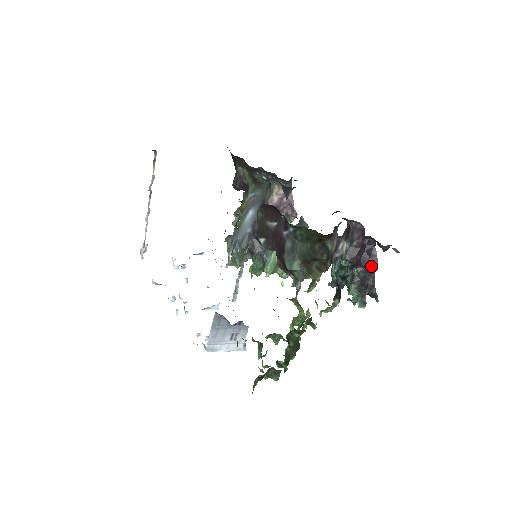
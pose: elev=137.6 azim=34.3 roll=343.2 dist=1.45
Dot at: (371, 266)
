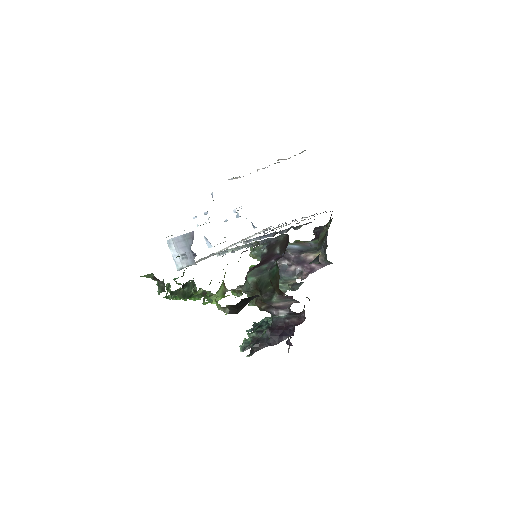
Dot at: (273, 339)
